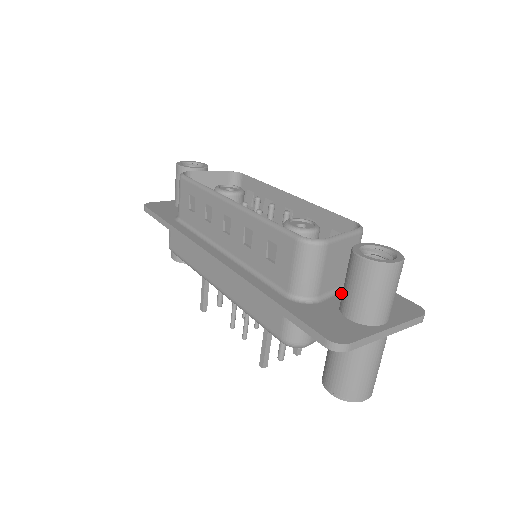
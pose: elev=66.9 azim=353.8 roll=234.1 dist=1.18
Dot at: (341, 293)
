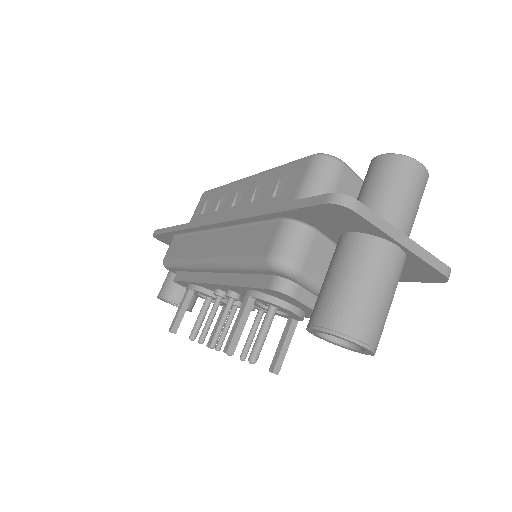
Dot at: occluded
